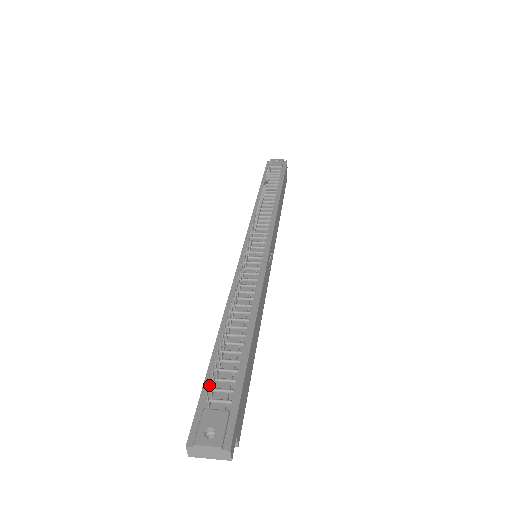
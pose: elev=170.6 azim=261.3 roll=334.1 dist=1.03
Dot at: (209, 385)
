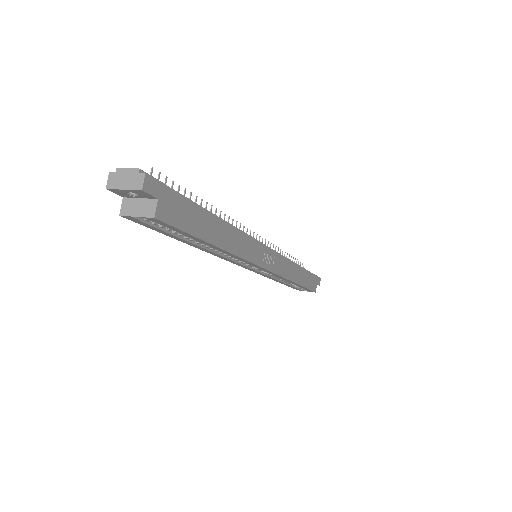
Dot at: occluded
